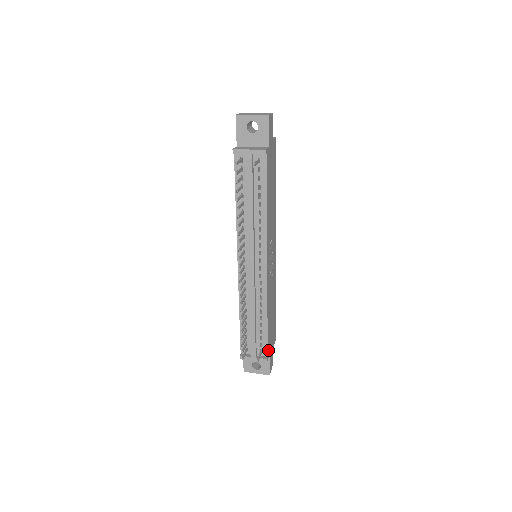
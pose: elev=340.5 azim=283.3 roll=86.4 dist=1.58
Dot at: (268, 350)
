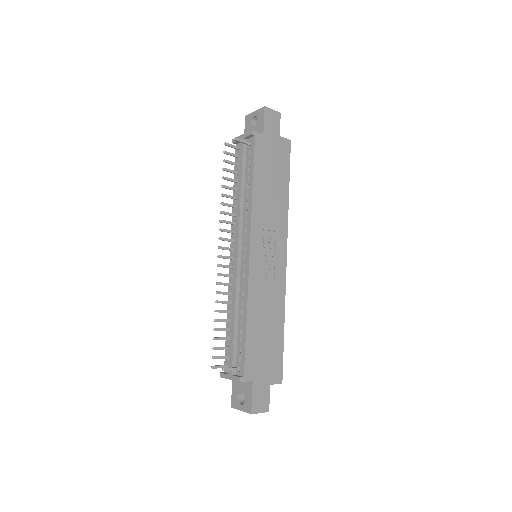
Dot at: (248, 370)
